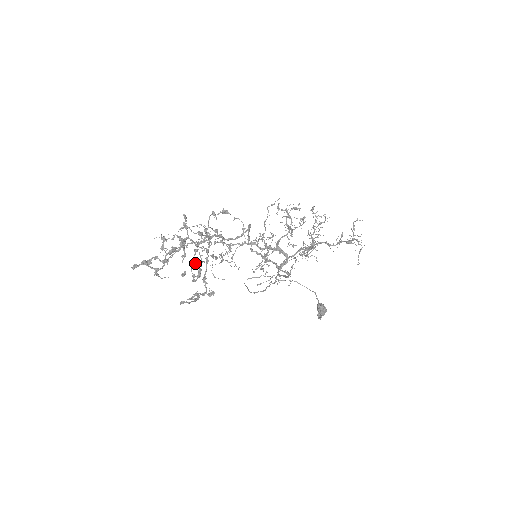
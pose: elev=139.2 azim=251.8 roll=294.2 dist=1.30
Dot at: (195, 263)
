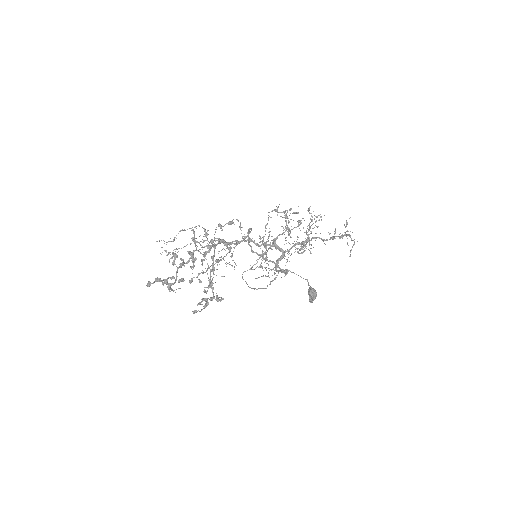
Dot at: occluded
